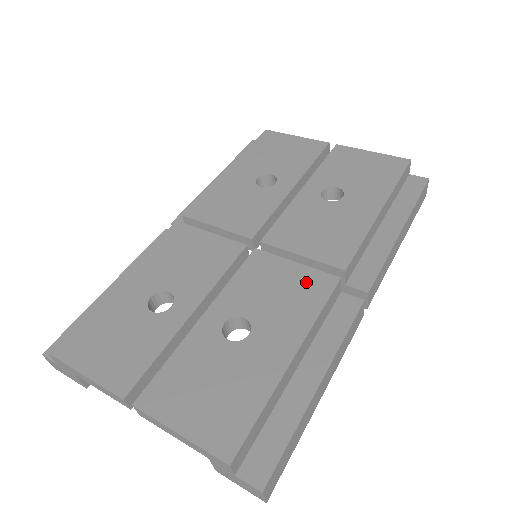
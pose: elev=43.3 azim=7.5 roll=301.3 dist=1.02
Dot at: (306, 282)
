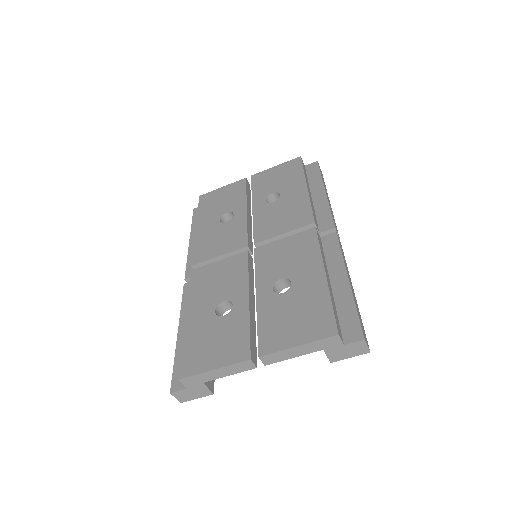
Dot at: (299, 241)
